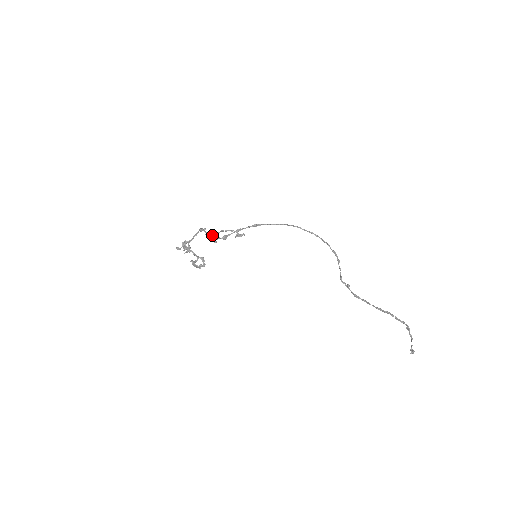
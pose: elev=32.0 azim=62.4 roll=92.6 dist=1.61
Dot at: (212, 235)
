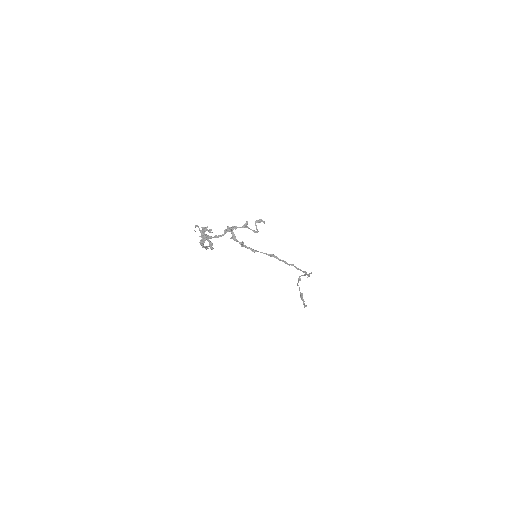
Dot at: occluded
